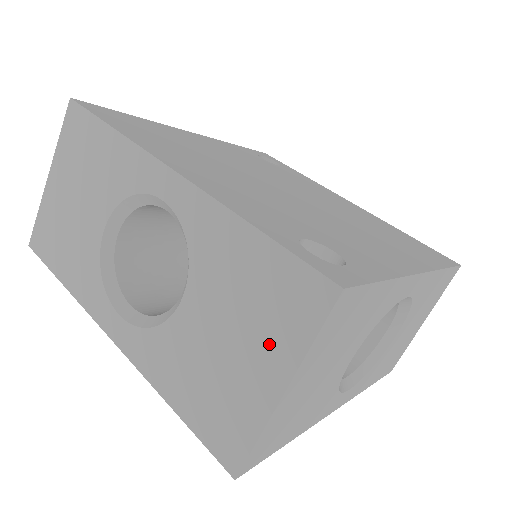
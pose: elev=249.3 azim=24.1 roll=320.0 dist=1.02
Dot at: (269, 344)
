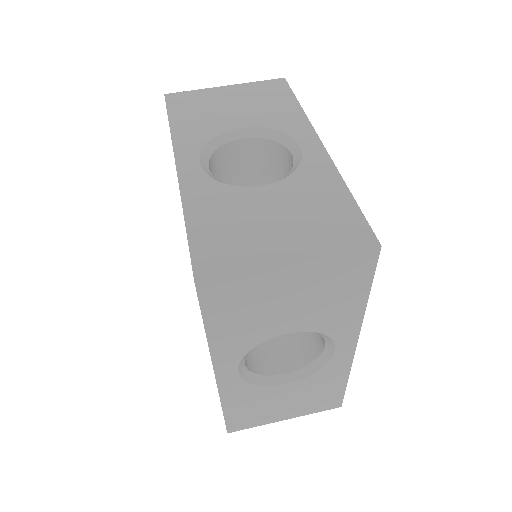
Dot at: (305, 238)
